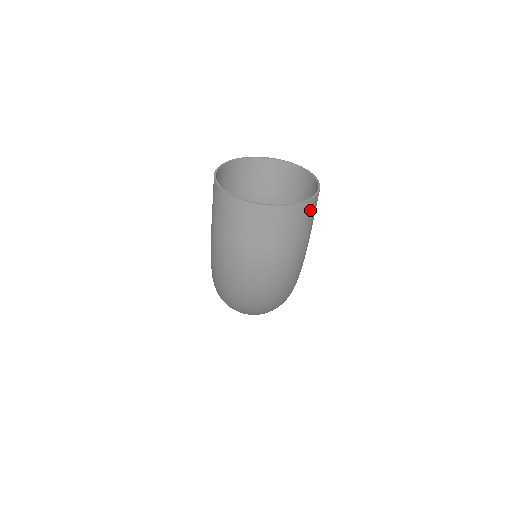
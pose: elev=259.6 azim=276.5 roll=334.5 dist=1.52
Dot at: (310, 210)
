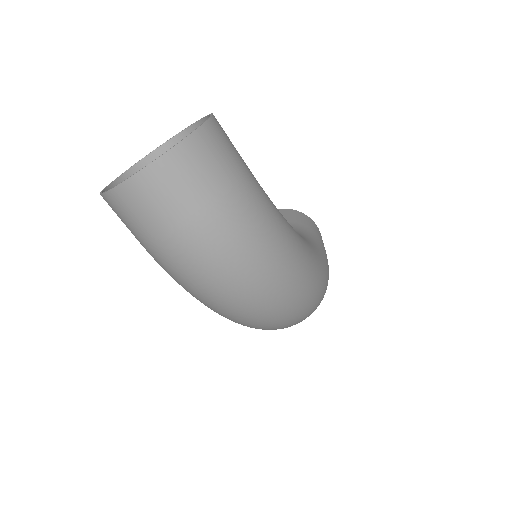
Dot at: (208, 145)
